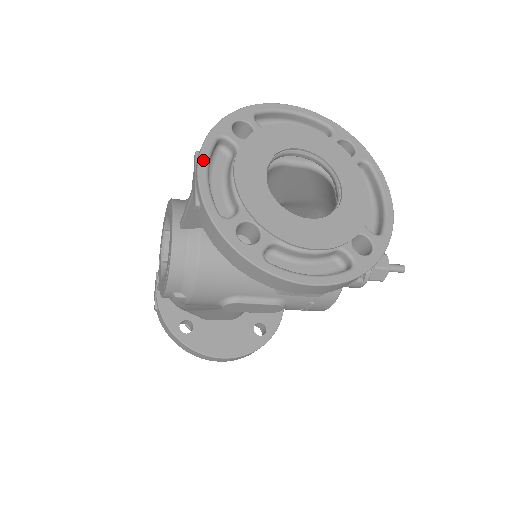
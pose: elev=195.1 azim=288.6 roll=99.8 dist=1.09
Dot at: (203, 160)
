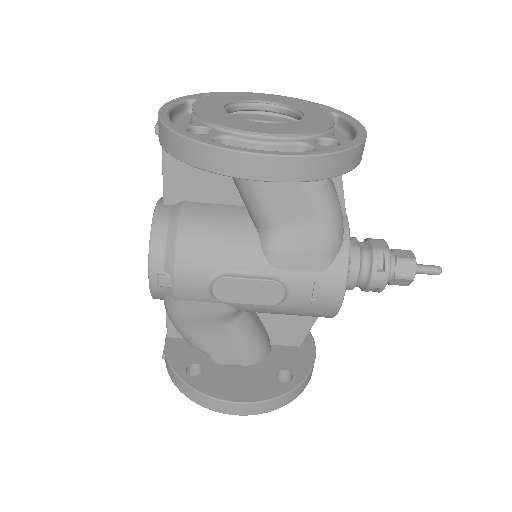
Dot at: (167, 105)
